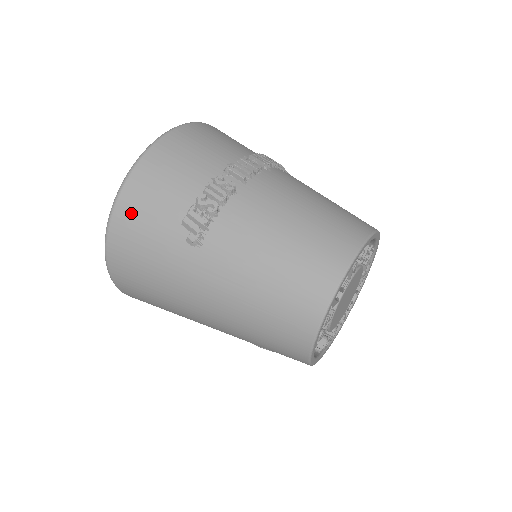
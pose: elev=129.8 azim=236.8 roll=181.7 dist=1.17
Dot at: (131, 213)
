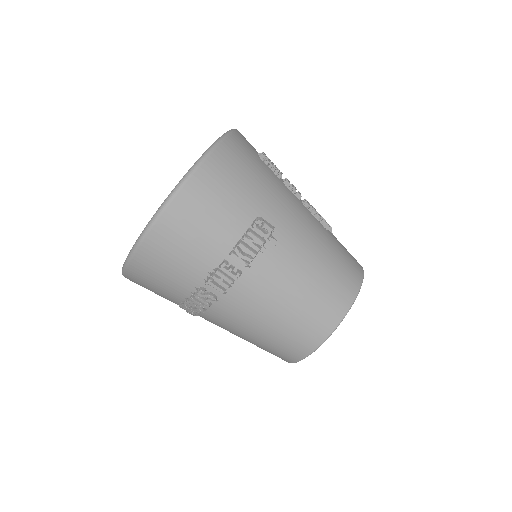
Dot at: (139, 284)
